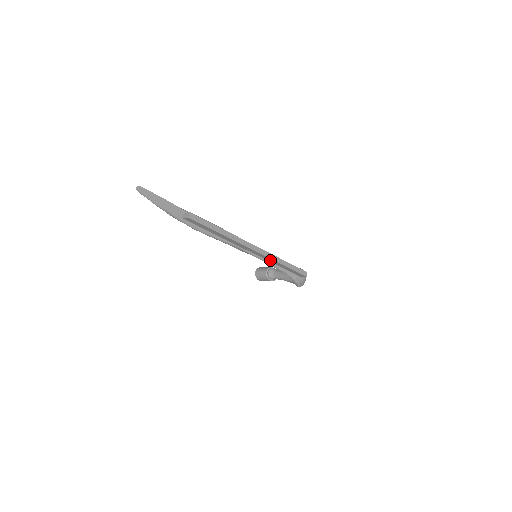
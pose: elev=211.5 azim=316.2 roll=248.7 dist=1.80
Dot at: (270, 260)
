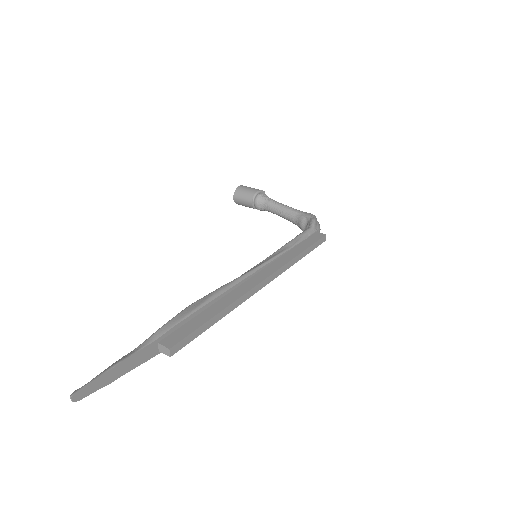
Dot at: occluded
